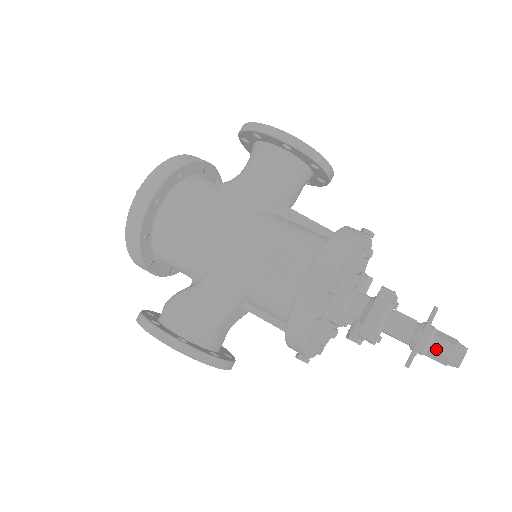
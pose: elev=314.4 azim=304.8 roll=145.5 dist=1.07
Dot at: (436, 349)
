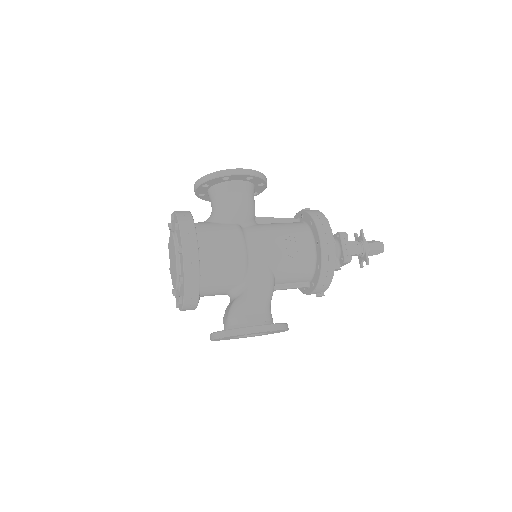
Dot at: (373, 249)
